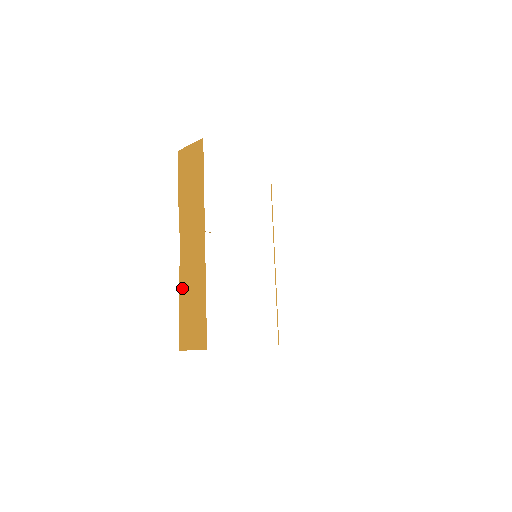
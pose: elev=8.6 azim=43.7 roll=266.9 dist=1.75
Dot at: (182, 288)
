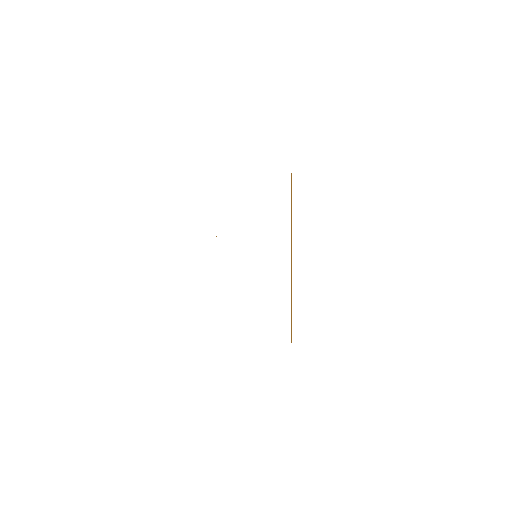
Dot at: occluded
